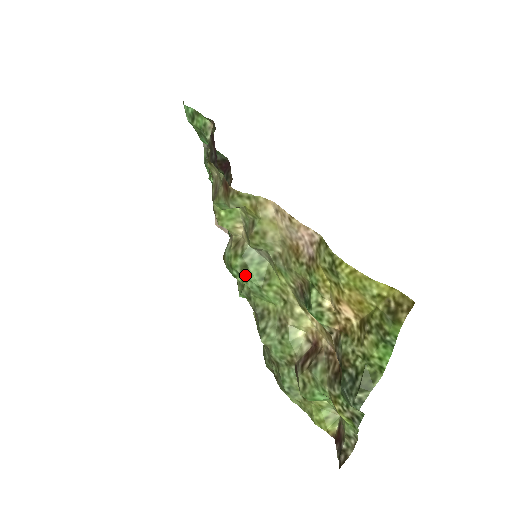
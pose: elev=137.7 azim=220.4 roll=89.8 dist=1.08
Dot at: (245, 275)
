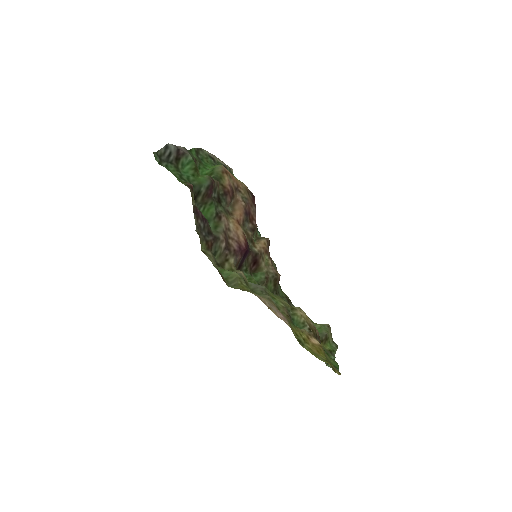
Dot at: occluded
